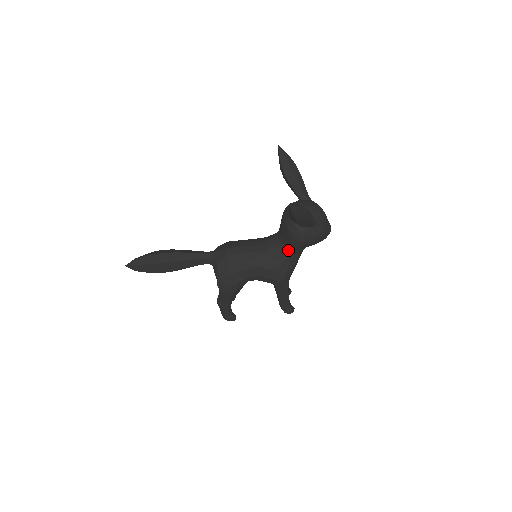
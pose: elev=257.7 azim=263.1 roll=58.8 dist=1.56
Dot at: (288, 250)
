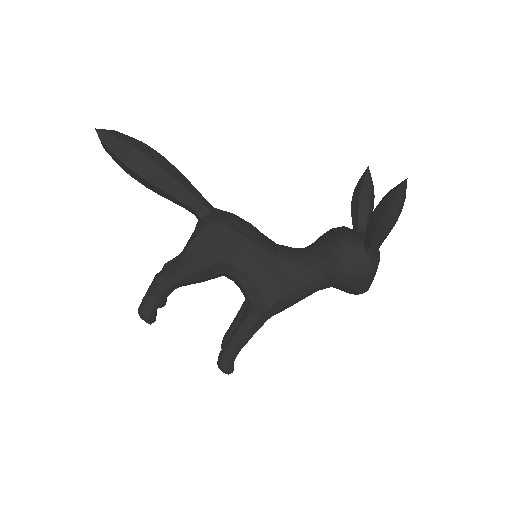
Dot at: (311, 269)
